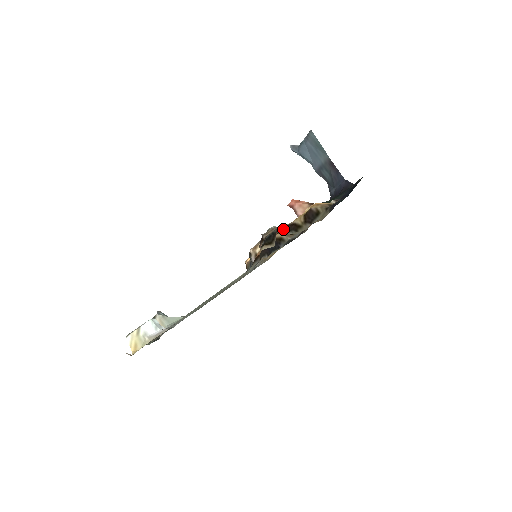
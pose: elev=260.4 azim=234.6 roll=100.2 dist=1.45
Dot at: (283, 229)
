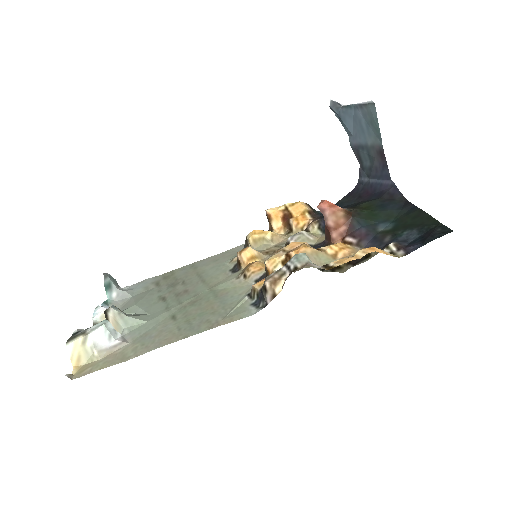
Dot at: occluded
